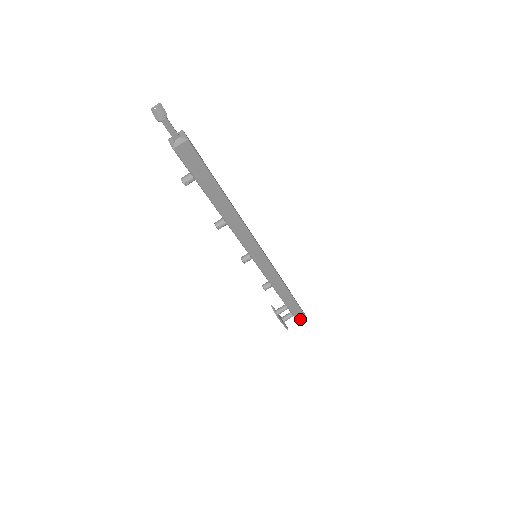
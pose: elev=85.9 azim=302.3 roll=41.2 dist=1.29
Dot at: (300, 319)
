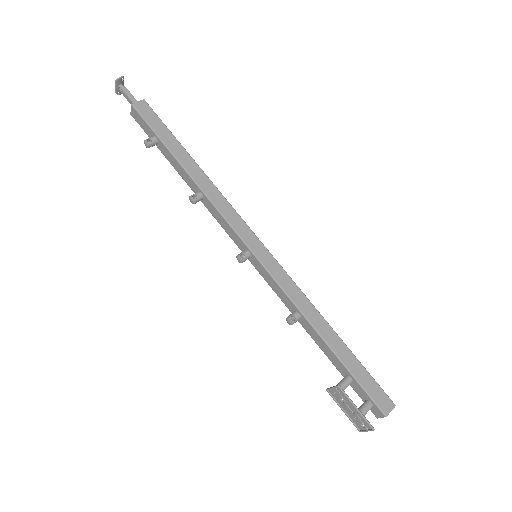
Dot at: (387, 411)
